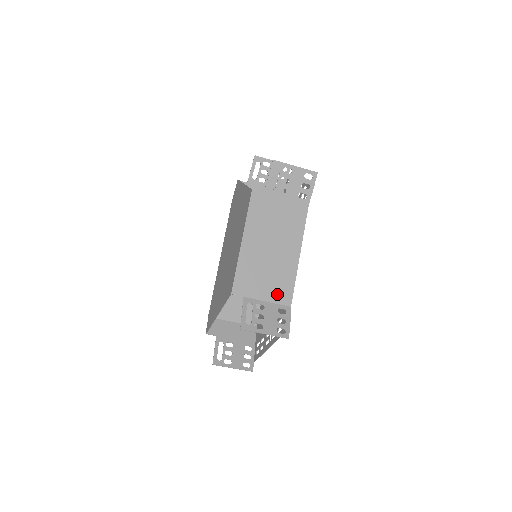
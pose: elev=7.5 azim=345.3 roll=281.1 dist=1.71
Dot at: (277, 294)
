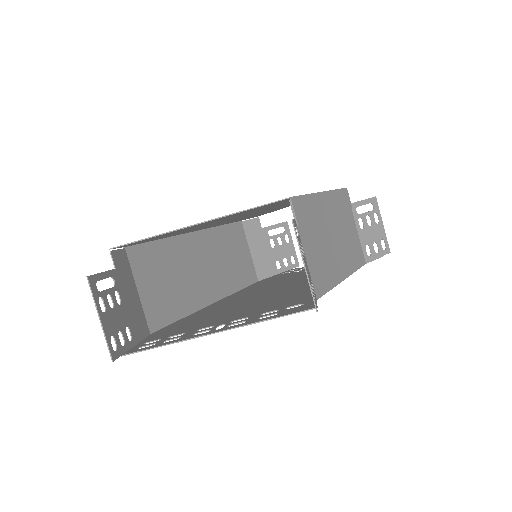
Dot at: (316, 270)
